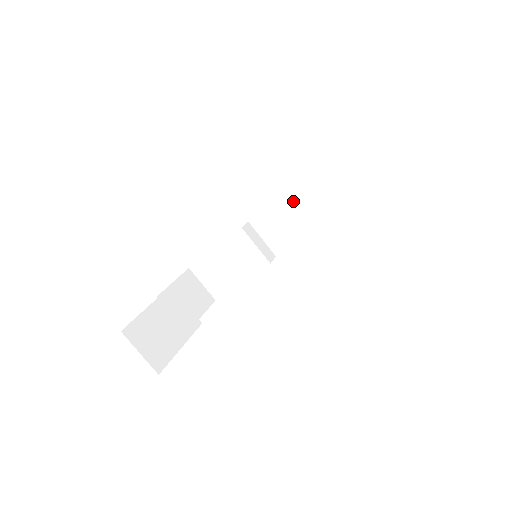
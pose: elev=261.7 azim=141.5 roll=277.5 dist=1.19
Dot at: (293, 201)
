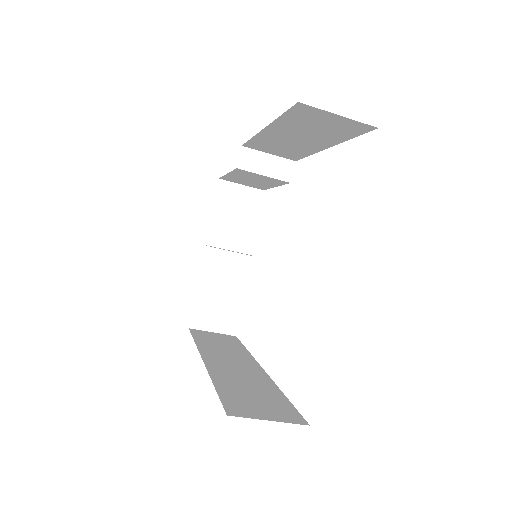
Dot at: (273, 137)
